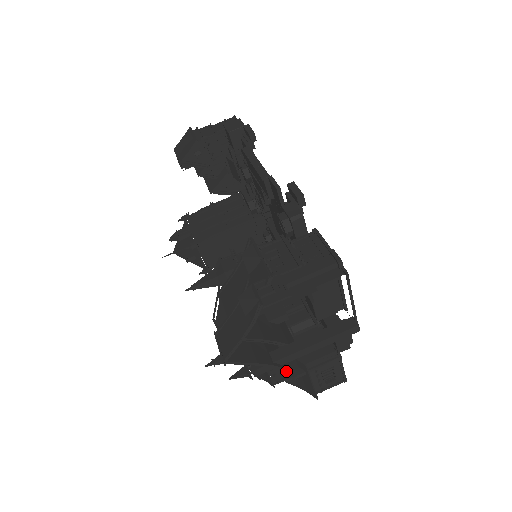
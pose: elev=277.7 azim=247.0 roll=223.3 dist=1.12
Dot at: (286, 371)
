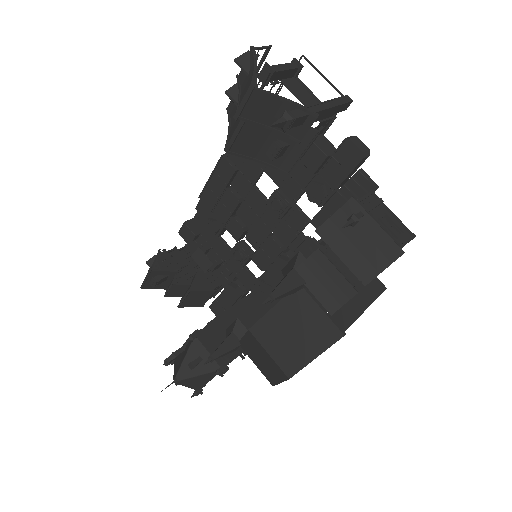
Dot at: (318, 116)
